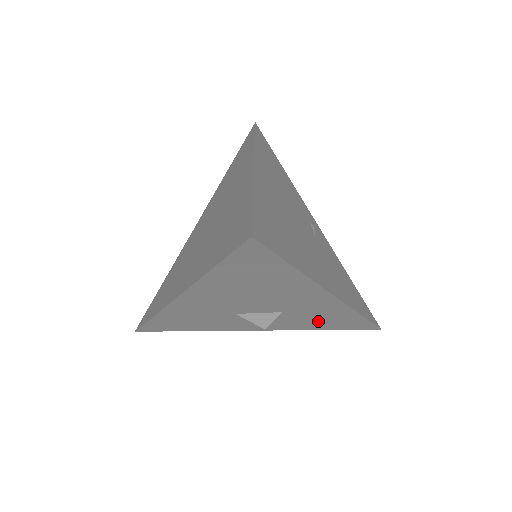
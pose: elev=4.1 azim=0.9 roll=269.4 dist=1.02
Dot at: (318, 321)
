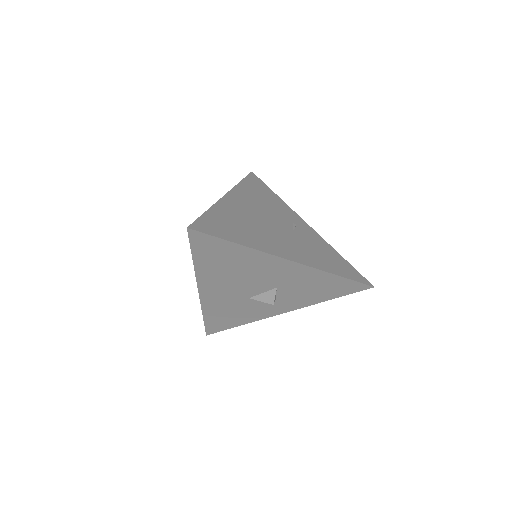
Dot at: (314, 291)
